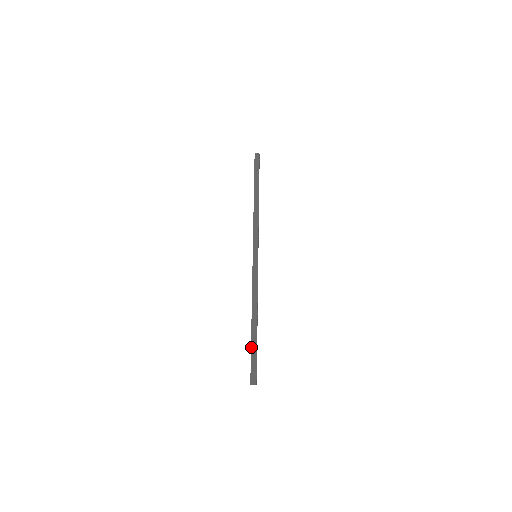
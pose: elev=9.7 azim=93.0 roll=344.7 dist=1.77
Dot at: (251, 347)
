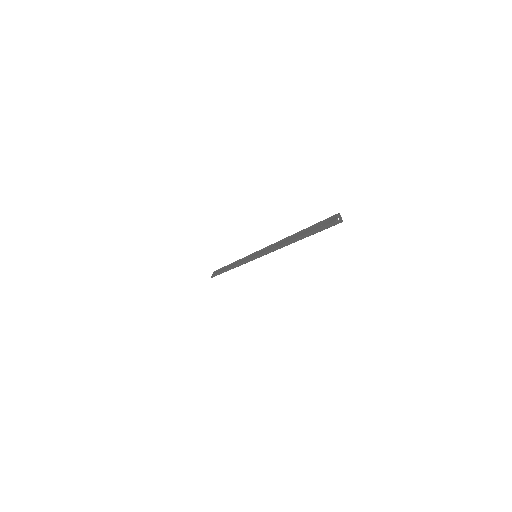
Dot at: occluded
